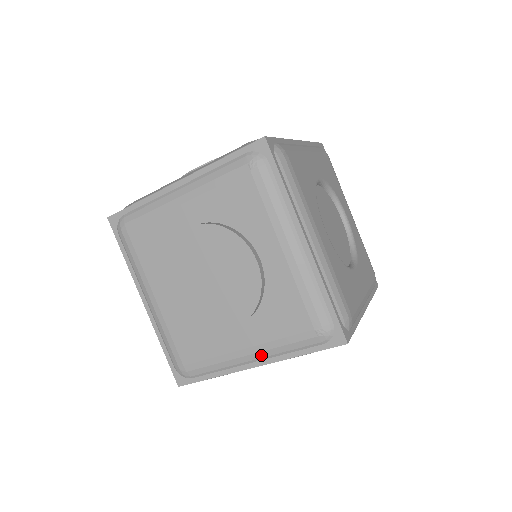
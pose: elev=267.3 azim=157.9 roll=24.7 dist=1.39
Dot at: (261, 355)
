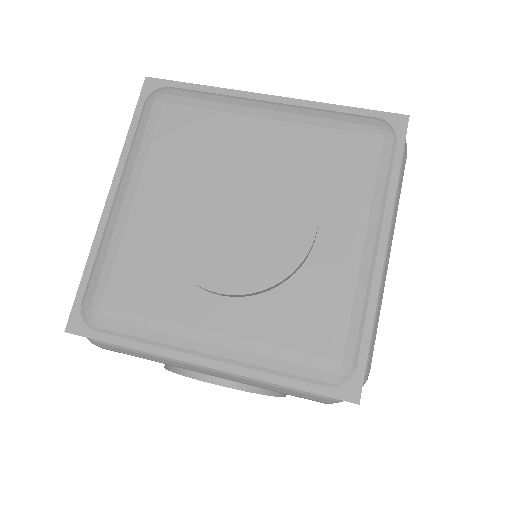
Dot at: (373, 225)
